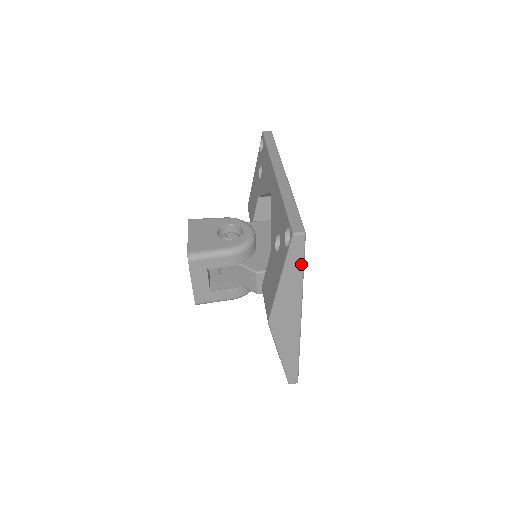
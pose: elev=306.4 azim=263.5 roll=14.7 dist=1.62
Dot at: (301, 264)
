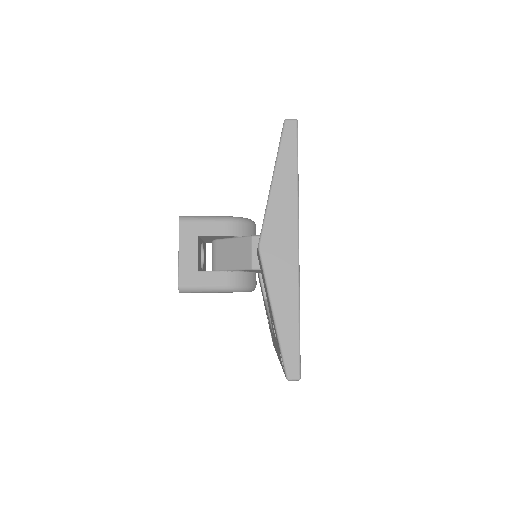
Dot at: (295, 159)
